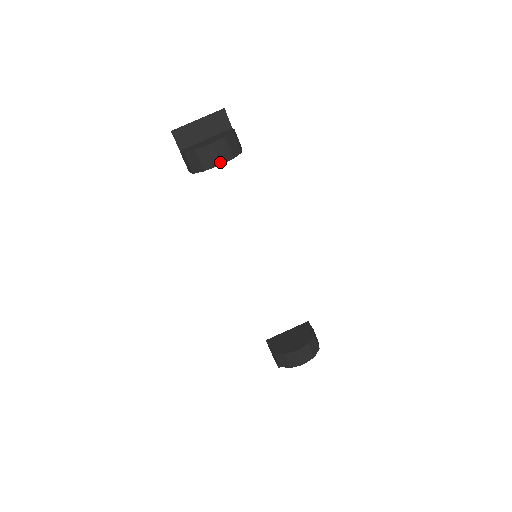
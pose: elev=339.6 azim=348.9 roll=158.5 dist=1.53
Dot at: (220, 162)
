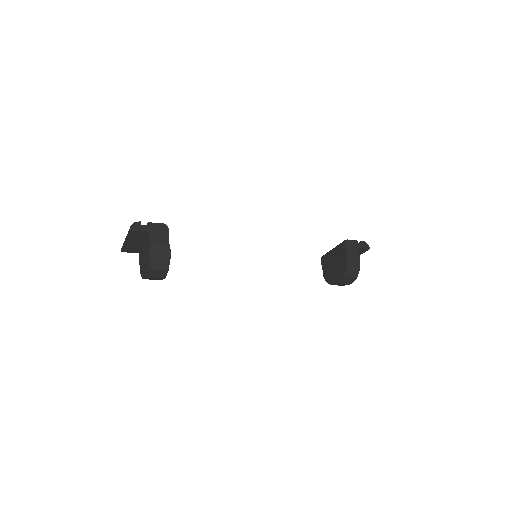
Dot at: (163, 277)
